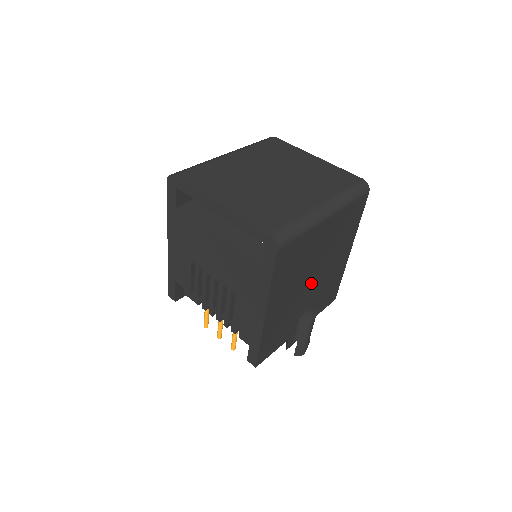
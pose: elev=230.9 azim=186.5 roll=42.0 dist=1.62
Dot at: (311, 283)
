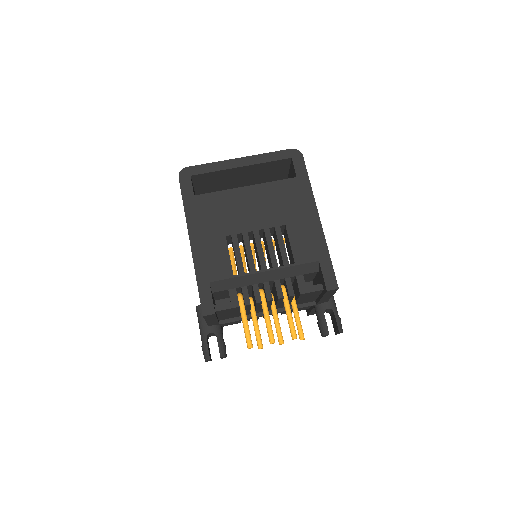
Dot at: occluded
